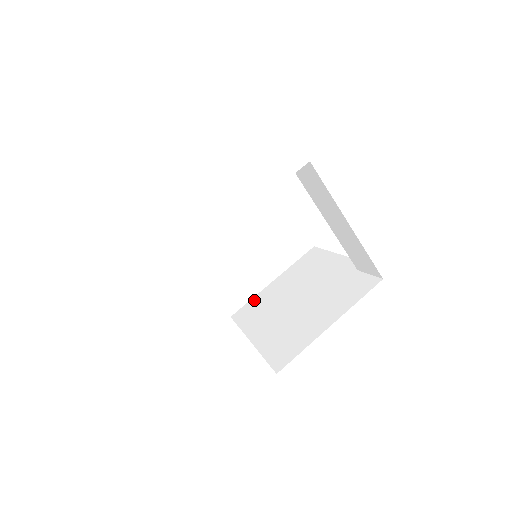
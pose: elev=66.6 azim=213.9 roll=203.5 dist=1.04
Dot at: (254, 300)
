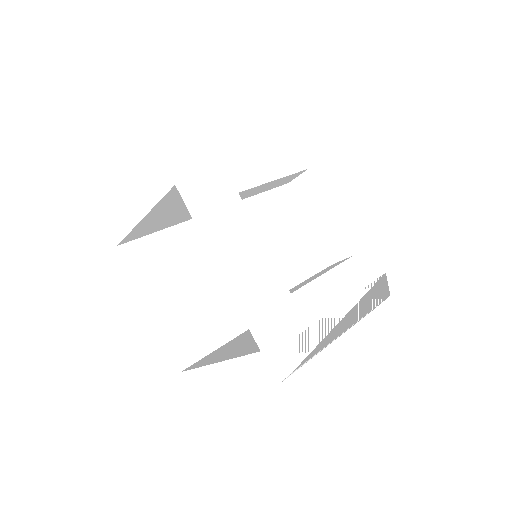
Dot at: (229, 342)
